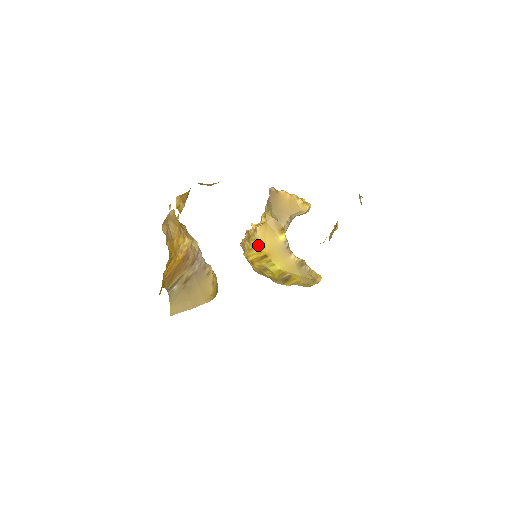
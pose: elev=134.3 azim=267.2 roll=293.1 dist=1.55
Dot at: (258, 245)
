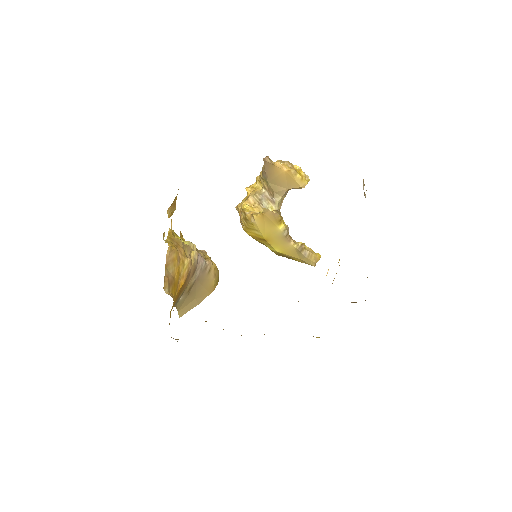
Dot at: (256, 230)
